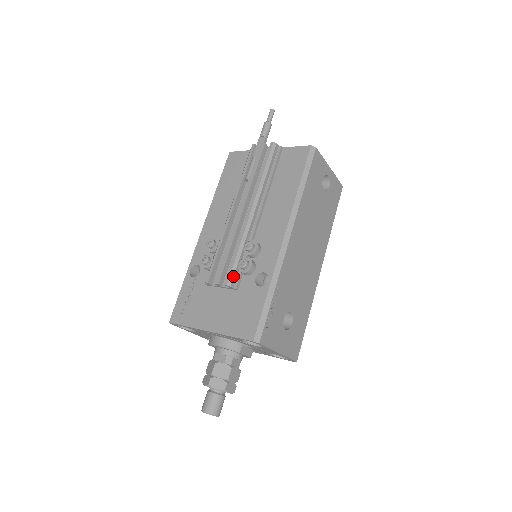
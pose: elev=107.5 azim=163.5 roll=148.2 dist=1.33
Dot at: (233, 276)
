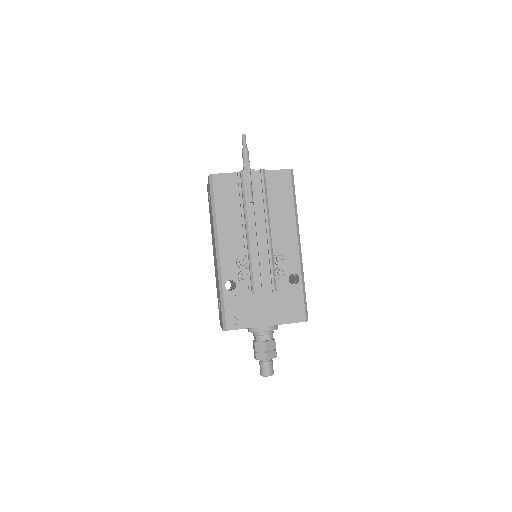
Dot at: (276, 283)
